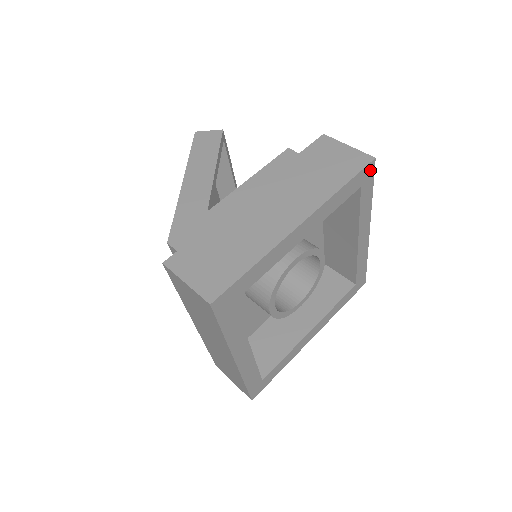
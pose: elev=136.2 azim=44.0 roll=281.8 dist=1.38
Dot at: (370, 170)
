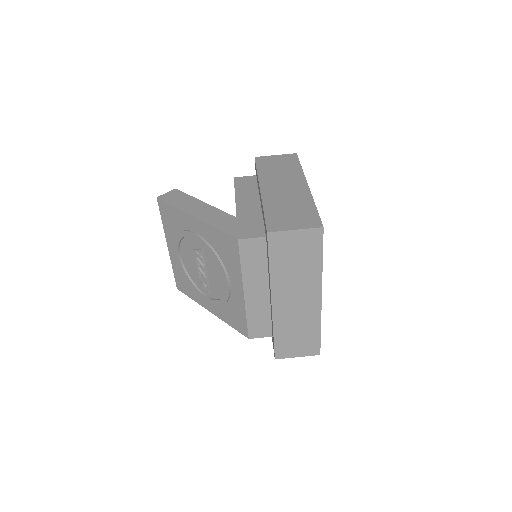
Dot at: occluded
